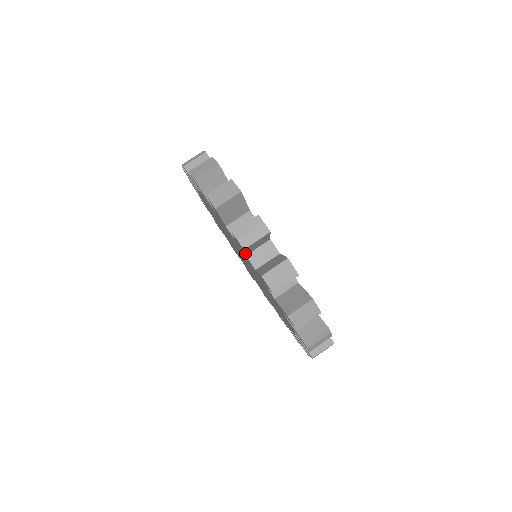
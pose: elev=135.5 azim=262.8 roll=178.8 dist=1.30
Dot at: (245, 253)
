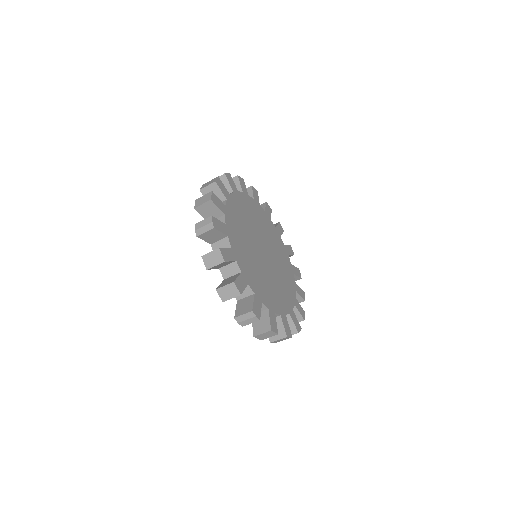
Dot at: occluded
